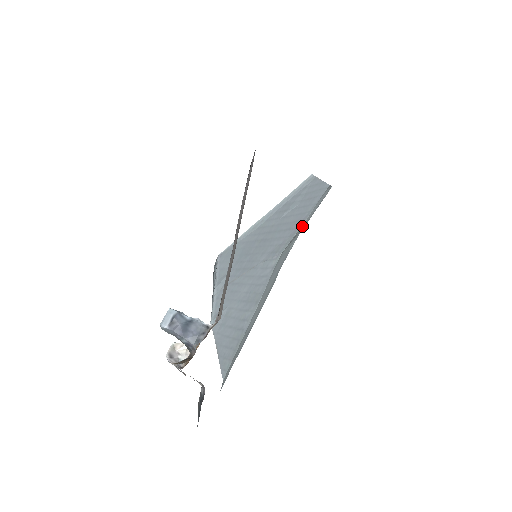
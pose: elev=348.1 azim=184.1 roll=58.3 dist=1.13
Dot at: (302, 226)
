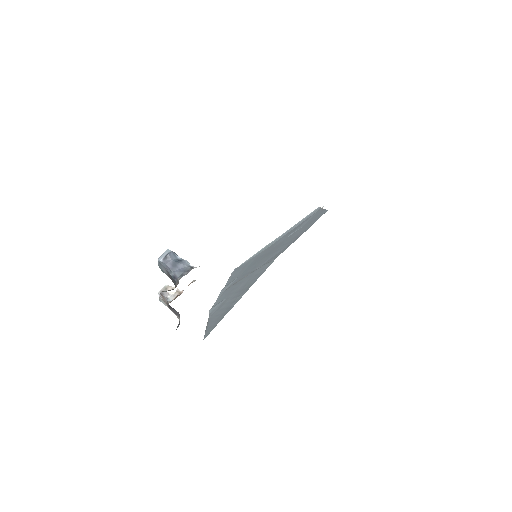
Dot at: occluded
